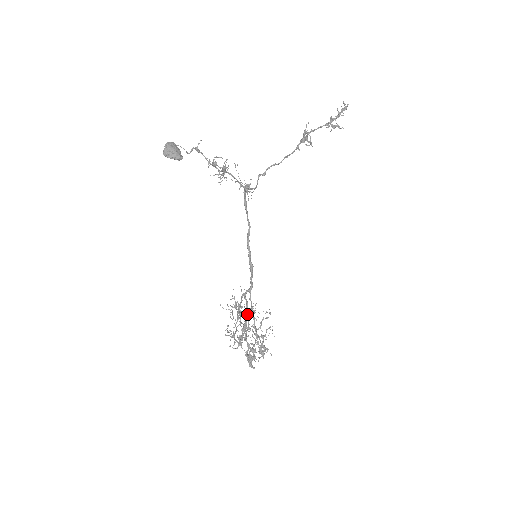
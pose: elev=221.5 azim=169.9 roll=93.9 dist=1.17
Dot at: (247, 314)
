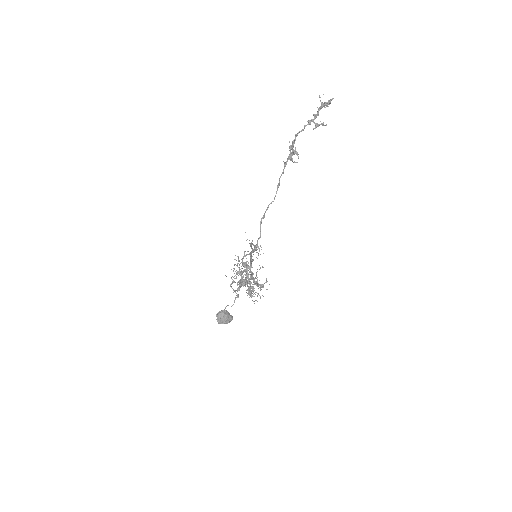
Dot at: occluded
